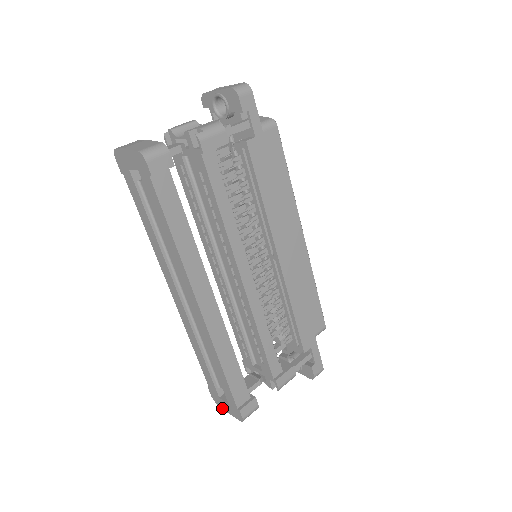
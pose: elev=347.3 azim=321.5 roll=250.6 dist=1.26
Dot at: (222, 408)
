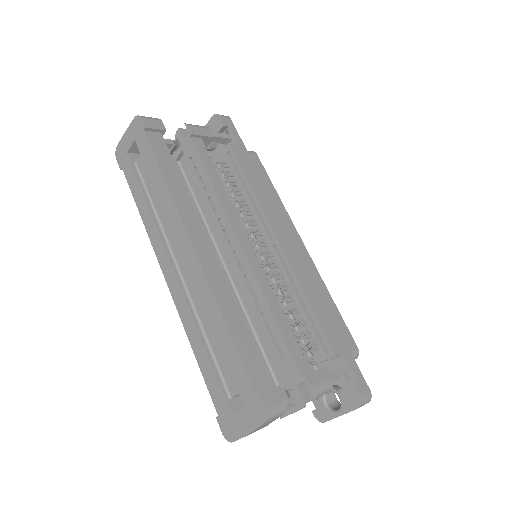
Dot at: (238, 438)
